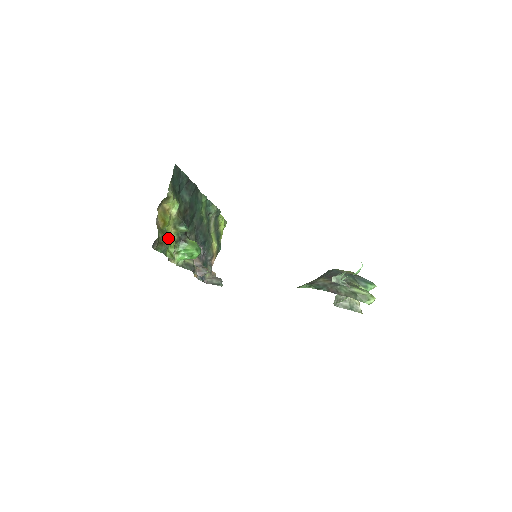
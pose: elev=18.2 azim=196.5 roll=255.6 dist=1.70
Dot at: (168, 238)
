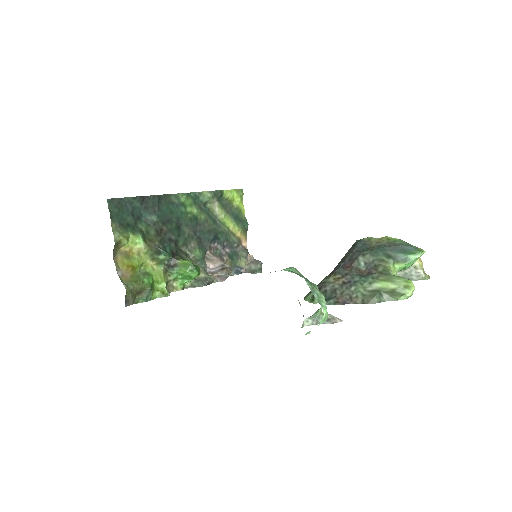
Dot at: (145, 282)
